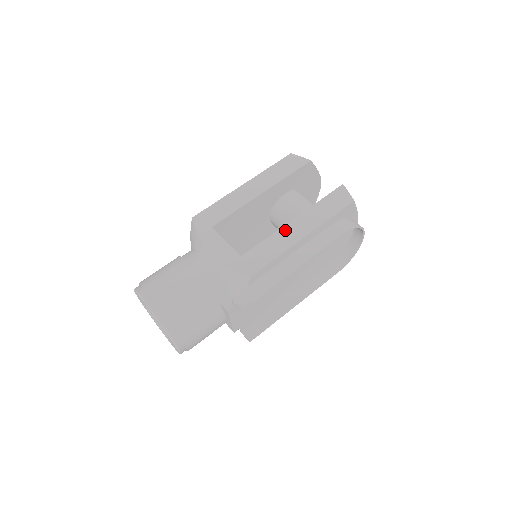
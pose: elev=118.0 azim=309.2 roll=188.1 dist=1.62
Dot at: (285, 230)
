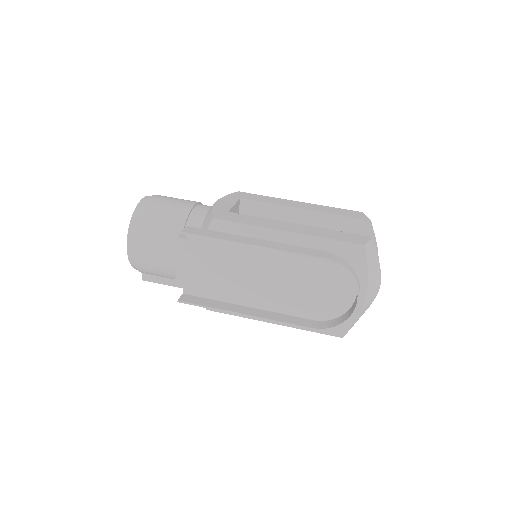
Dot at: (281, 222)
